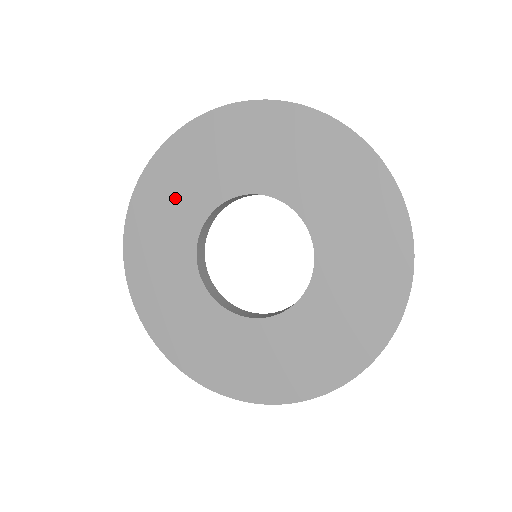
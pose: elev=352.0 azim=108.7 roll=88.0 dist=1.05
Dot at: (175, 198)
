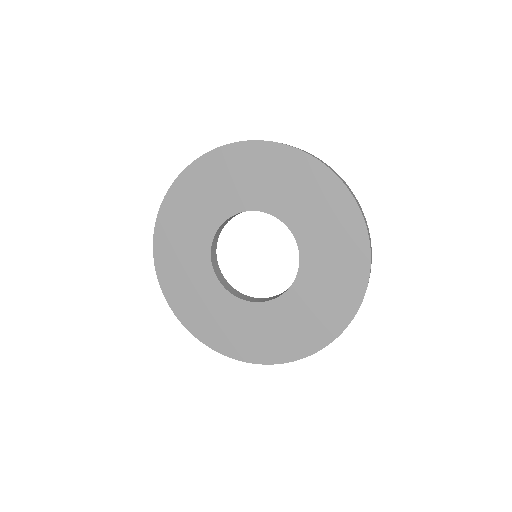
Dot at: (183, 245)
